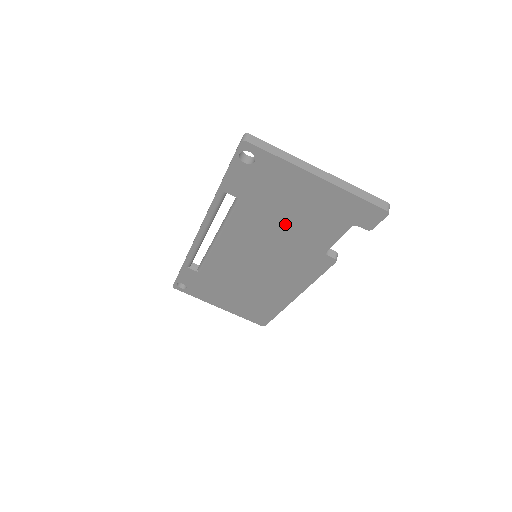
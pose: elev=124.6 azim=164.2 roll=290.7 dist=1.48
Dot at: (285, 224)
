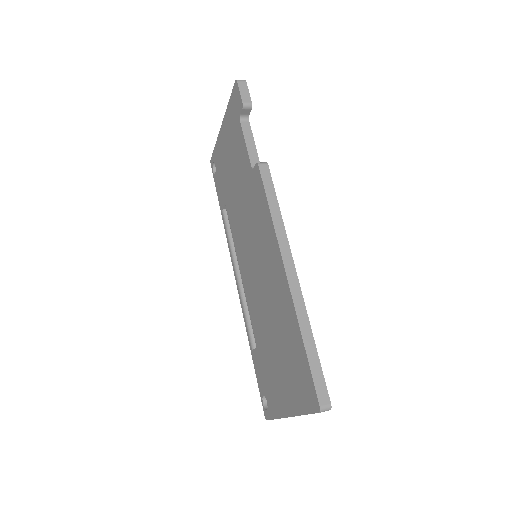
Dot at: (236, 184)
